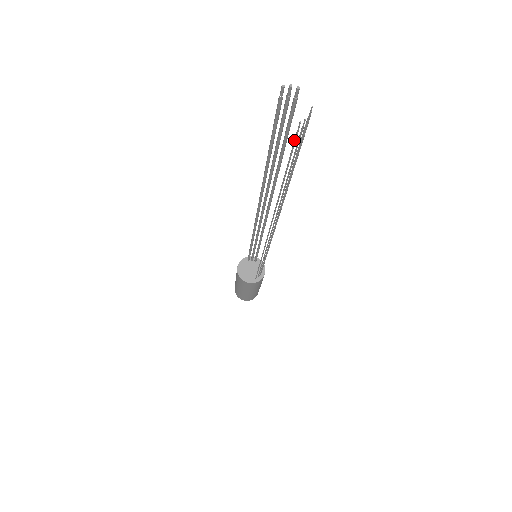
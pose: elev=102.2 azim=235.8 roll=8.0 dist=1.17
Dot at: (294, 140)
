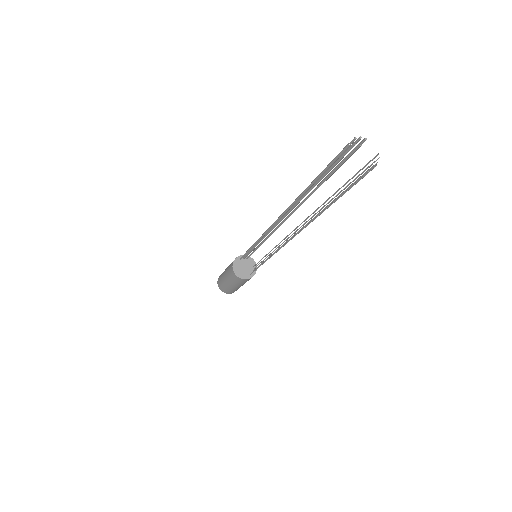
Dot at: (361, 178)
